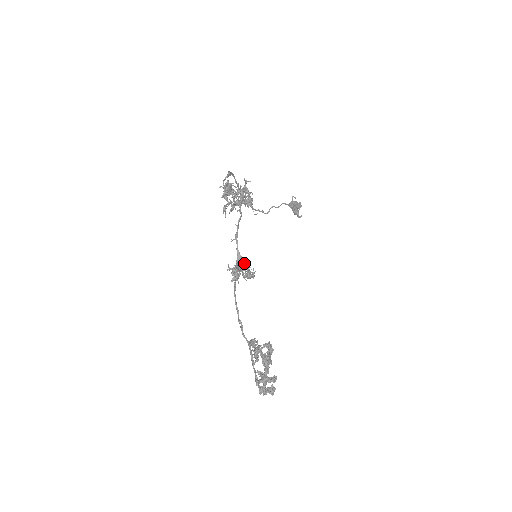
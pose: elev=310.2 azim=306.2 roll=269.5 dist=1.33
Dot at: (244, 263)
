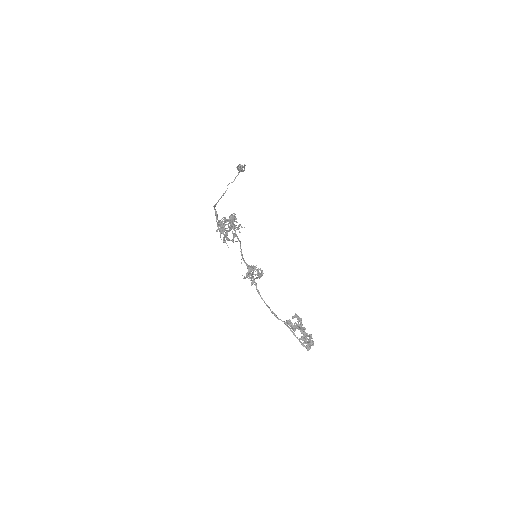
Dot at: occluded
